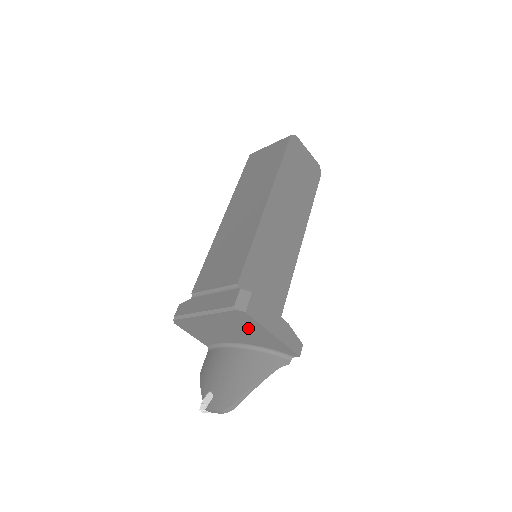
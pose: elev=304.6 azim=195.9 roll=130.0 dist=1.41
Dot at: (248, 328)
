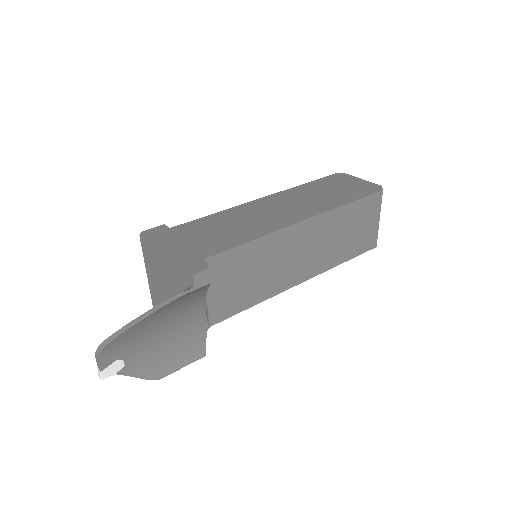
Dot at: (158, 263)
